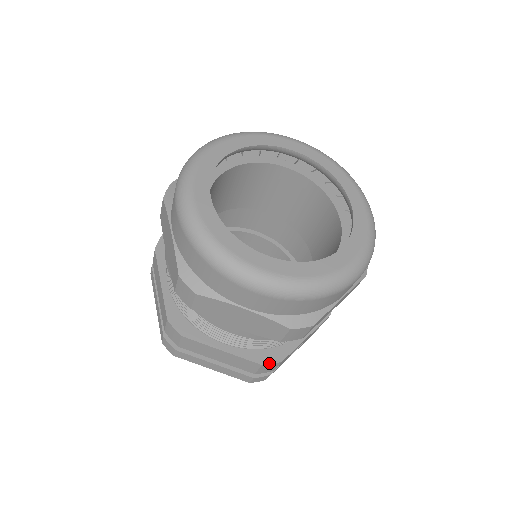
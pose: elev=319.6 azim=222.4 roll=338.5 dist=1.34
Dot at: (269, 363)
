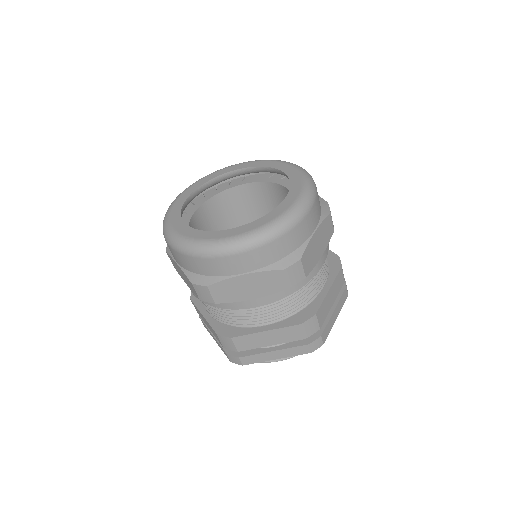
Dot at: (306, 320)
